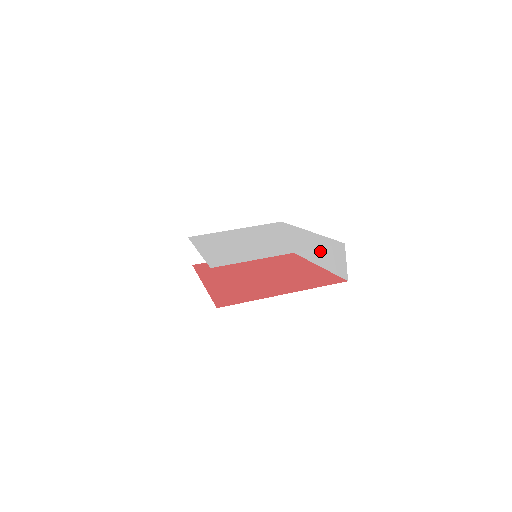
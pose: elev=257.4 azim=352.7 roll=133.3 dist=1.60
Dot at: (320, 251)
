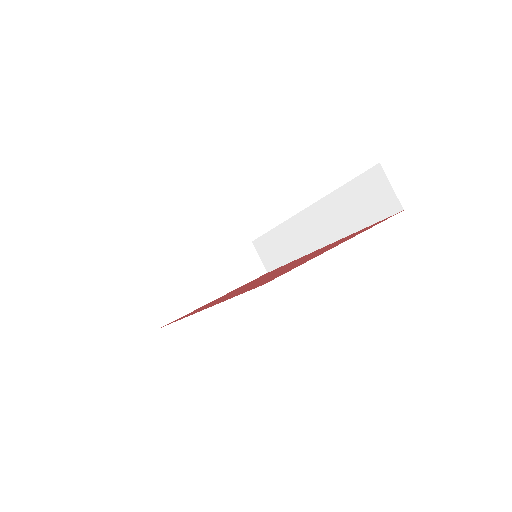
Dot at: (335, 217)
